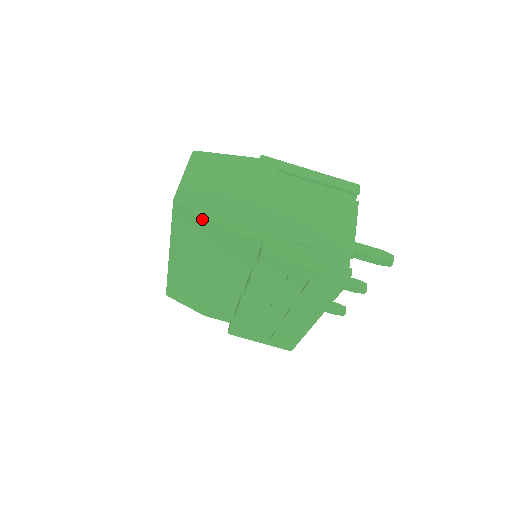
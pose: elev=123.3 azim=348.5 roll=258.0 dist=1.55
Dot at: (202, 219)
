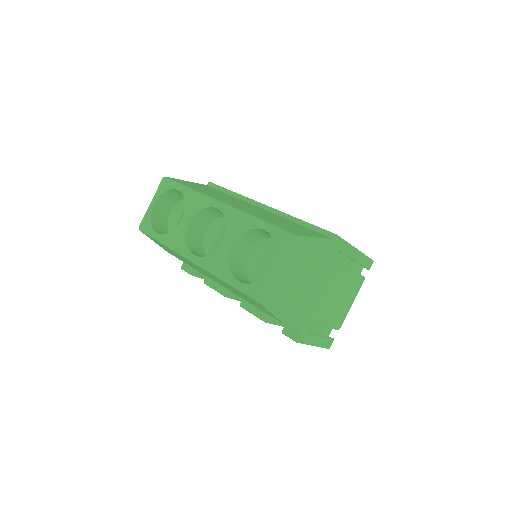
Dot at: (272, 314)
